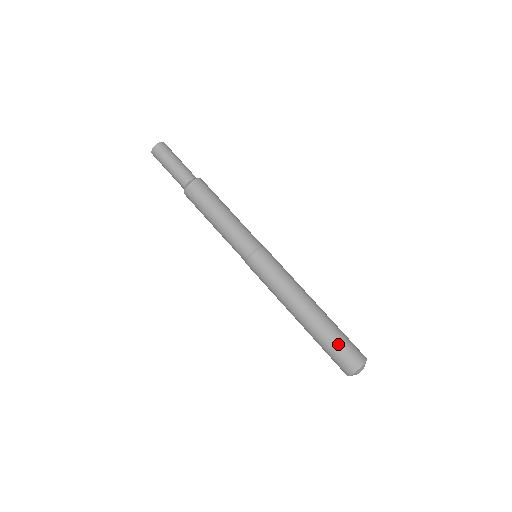
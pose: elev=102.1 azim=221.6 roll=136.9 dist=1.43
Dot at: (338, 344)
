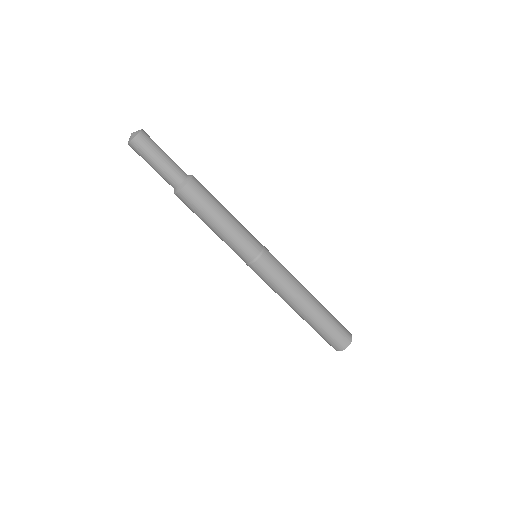
Dot at: (334, 328)
